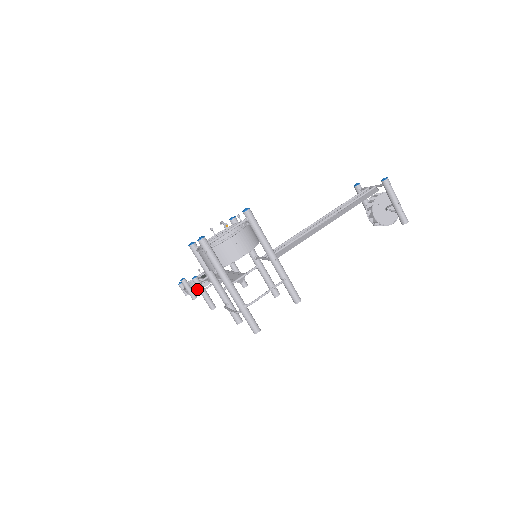
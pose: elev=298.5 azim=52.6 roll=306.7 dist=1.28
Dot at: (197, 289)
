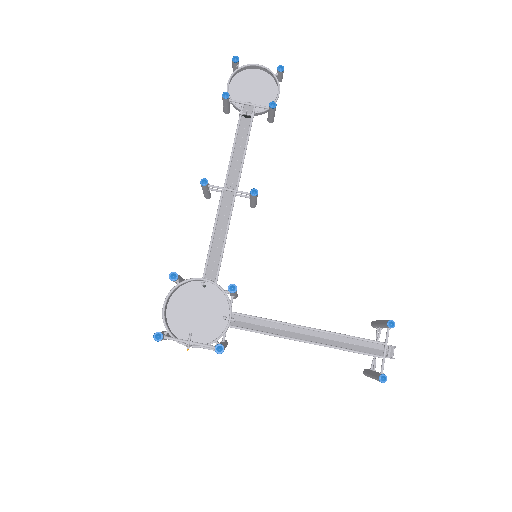
Dot at: (236, 107)
